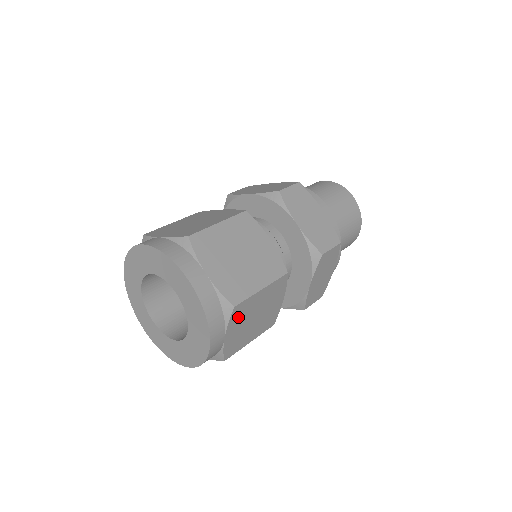
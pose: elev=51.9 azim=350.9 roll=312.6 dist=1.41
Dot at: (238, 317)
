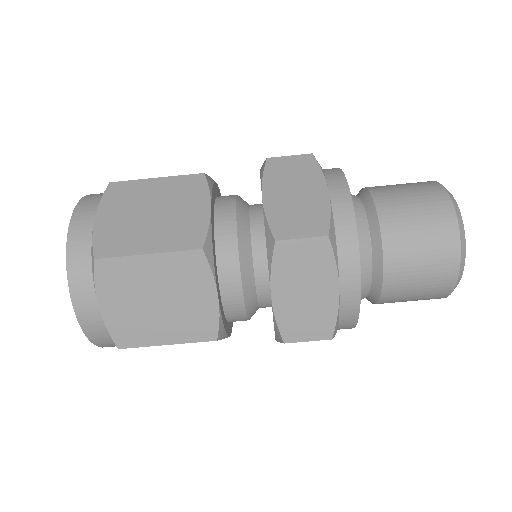
Dot at: (113, 282)
